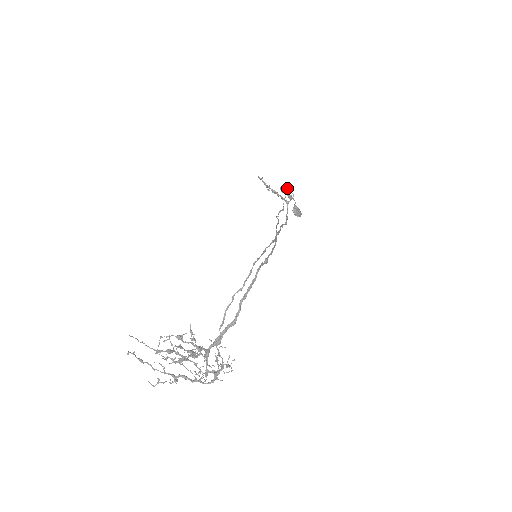
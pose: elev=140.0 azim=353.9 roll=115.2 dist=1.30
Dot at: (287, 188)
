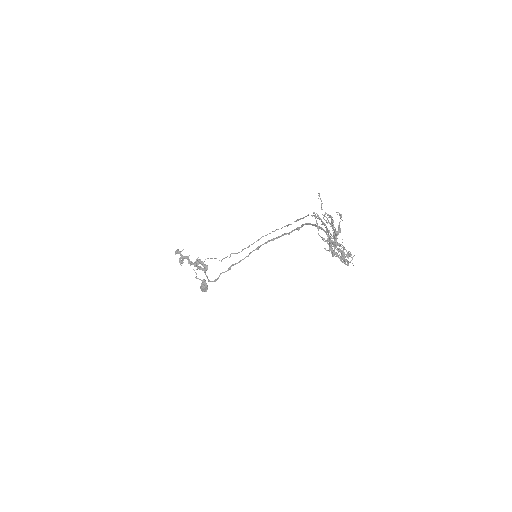
Dot at: occluded
